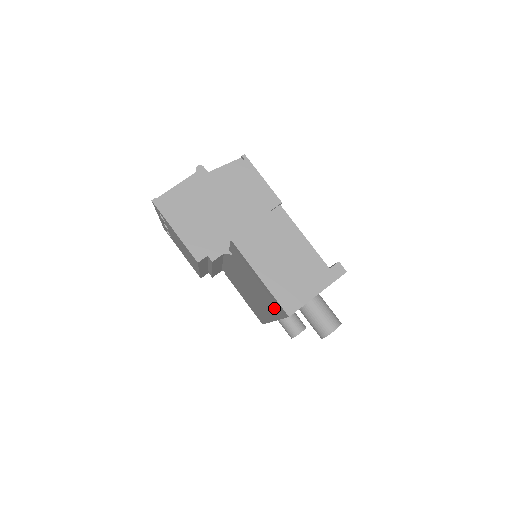
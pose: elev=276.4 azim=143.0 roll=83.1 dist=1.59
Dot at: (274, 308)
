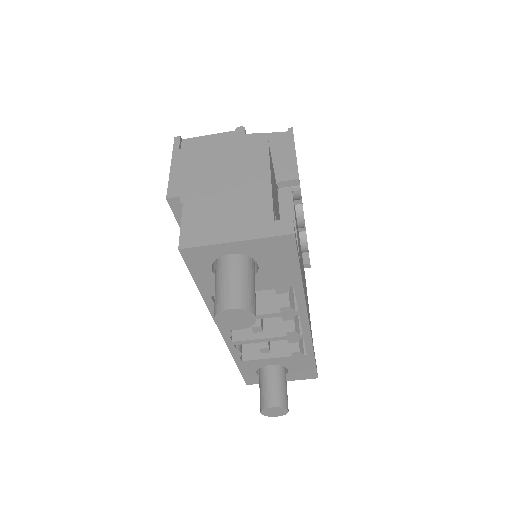
Dot at: occluded
